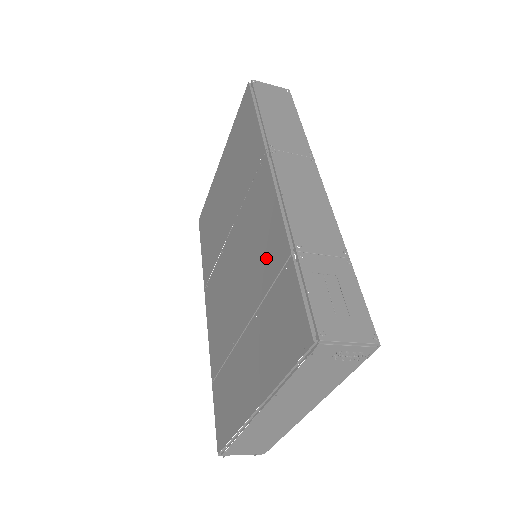
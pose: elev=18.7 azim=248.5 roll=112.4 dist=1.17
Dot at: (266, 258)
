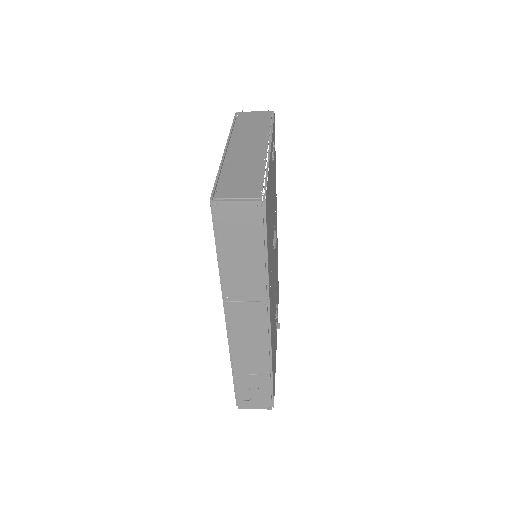
Dot at: occluded
